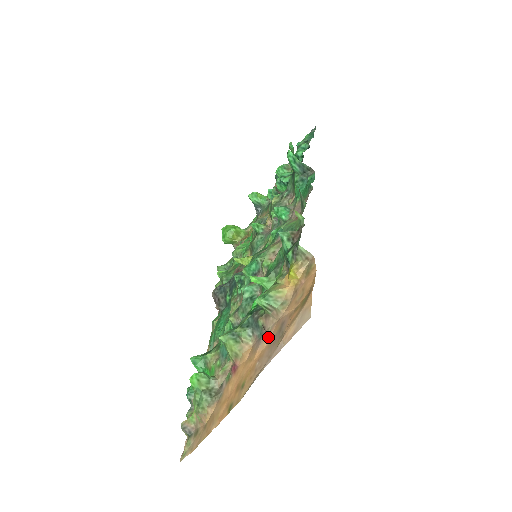
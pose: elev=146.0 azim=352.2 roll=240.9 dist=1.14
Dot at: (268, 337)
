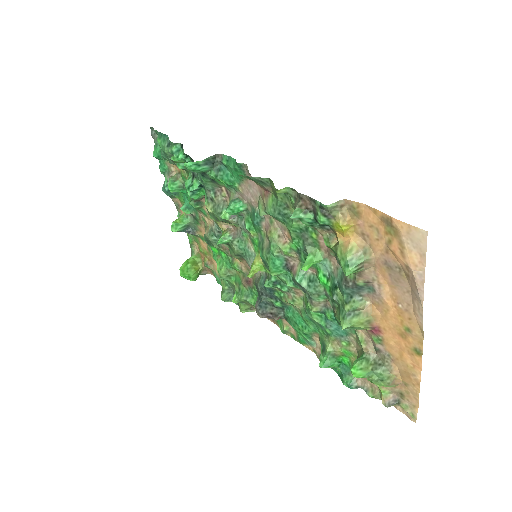
Dot at: (382, 283)
